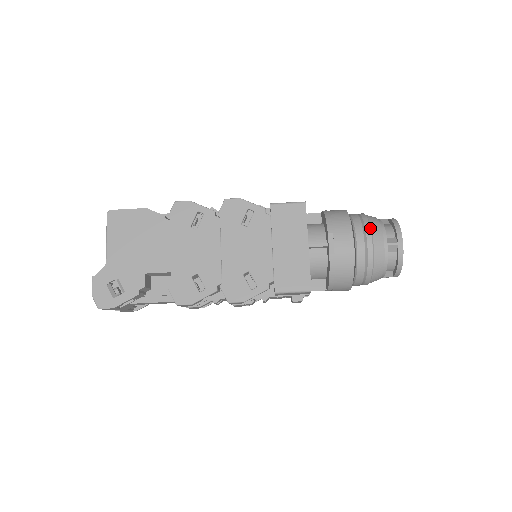
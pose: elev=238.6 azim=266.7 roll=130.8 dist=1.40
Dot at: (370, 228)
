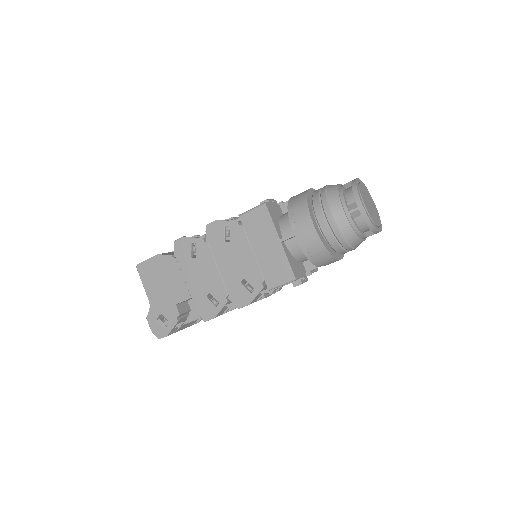
Dot at: (327, 204)
